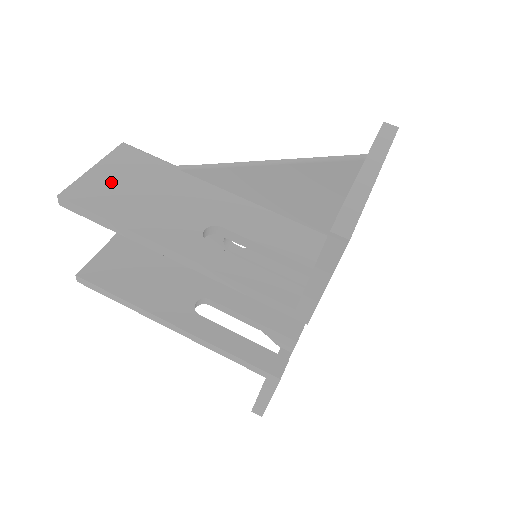
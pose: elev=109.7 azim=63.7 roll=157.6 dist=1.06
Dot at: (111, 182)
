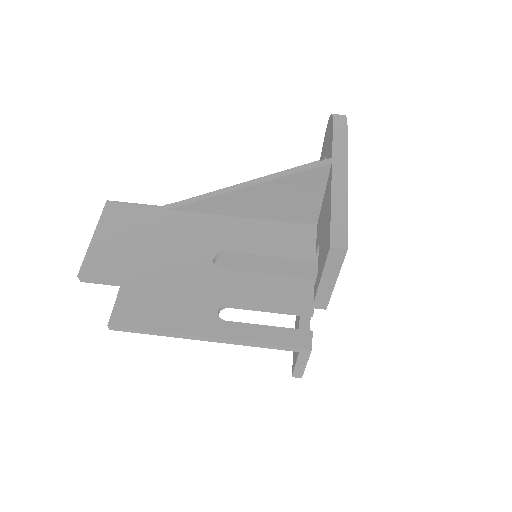
Dot at: (116, 245)
